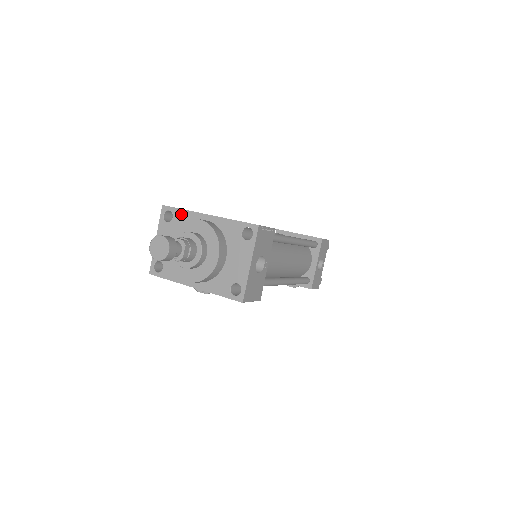
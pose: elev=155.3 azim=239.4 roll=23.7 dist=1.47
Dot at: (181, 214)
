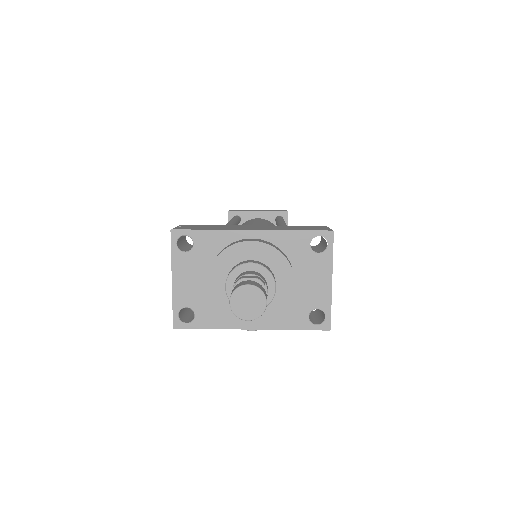
Dot at: (207, 237)
